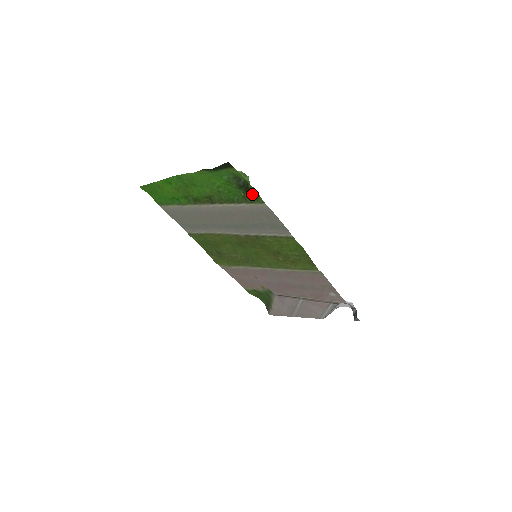
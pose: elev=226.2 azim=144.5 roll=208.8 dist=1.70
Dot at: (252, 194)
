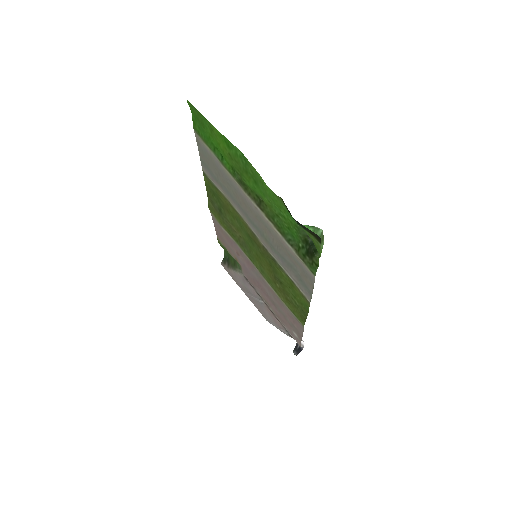
Dot at: (311, 260)
